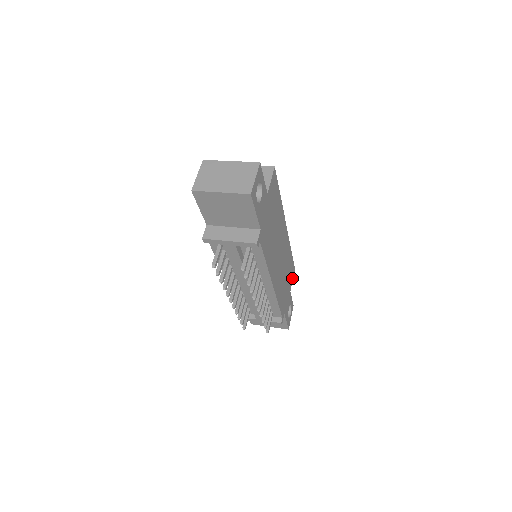
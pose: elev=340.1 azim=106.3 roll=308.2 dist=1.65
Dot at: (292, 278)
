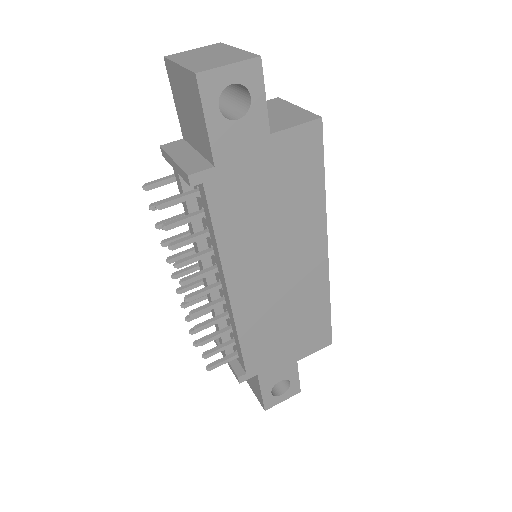
Dot at: (315, 348)
